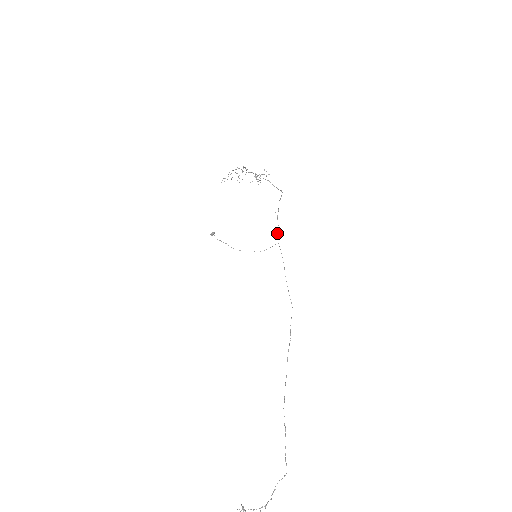
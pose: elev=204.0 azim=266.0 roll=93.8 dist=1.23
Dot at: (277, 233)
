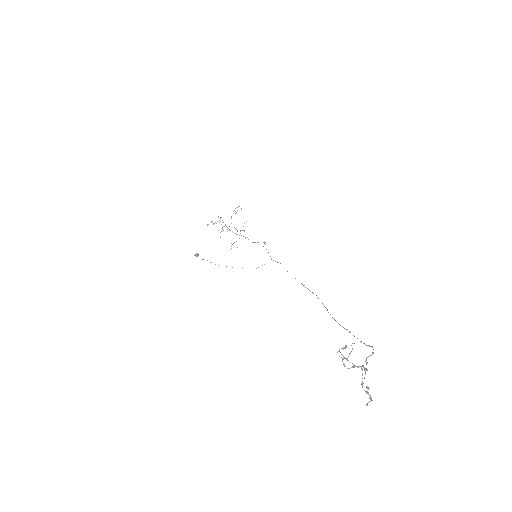
Dot at: occluded
